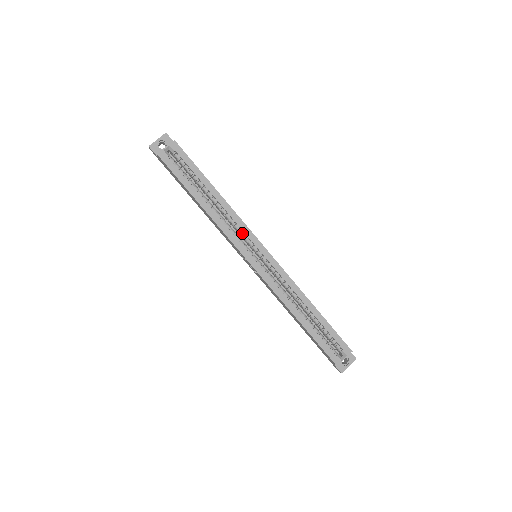
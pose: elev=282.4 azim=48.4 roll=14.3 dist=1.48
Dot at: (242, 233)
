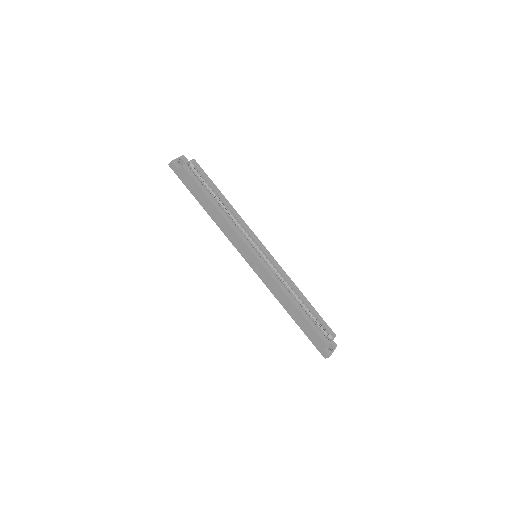
Dot at: (247, 234)
